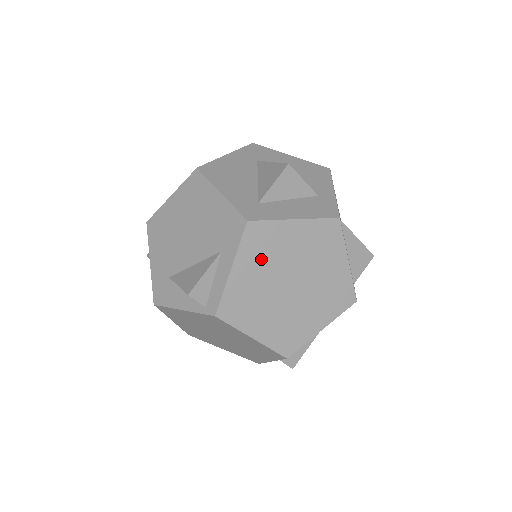
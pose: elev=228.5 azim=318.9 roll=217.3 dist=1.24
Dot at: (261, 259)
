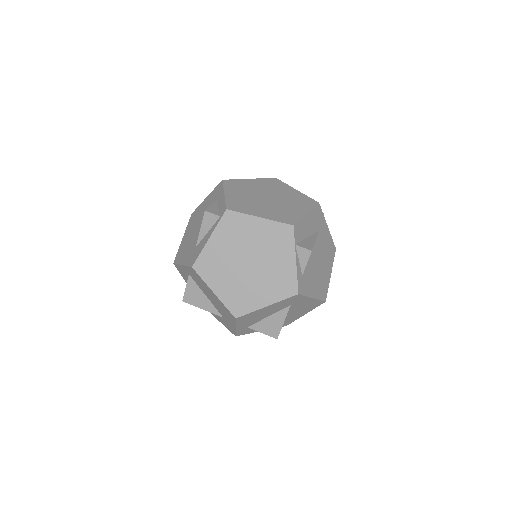
Dot at: (240, 190)
